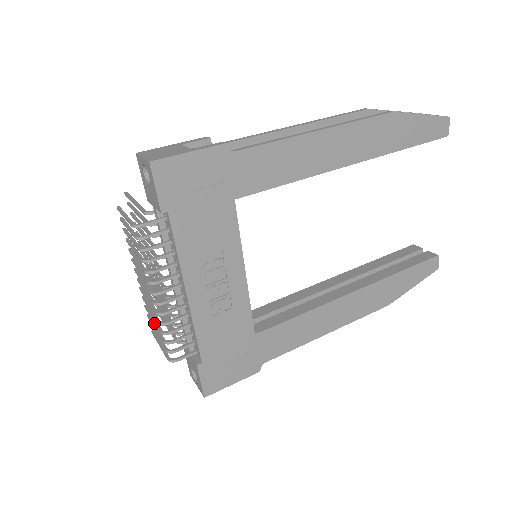
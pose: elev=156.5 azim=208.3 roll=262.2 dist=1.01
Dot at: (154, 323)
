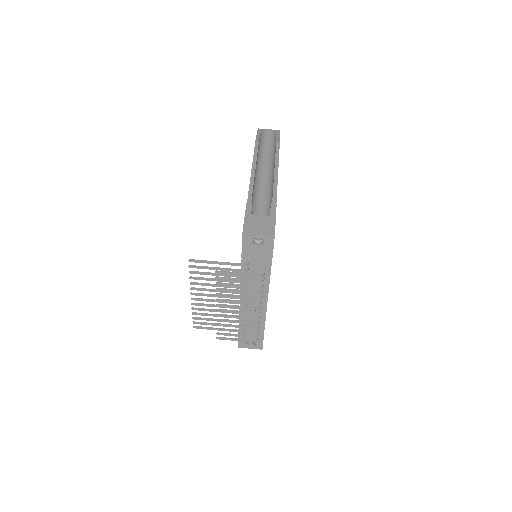
Dot at: occluded
